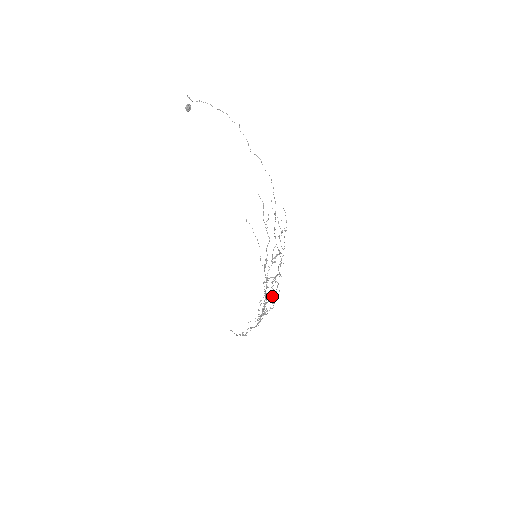
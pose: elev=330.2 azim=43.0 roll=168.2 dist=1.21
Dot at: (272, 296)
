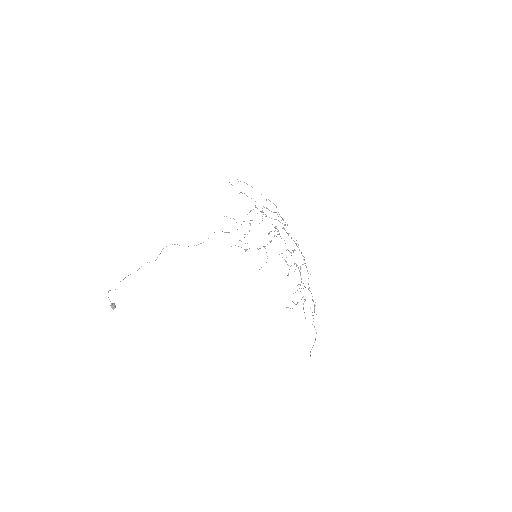
Dot at: occluded
